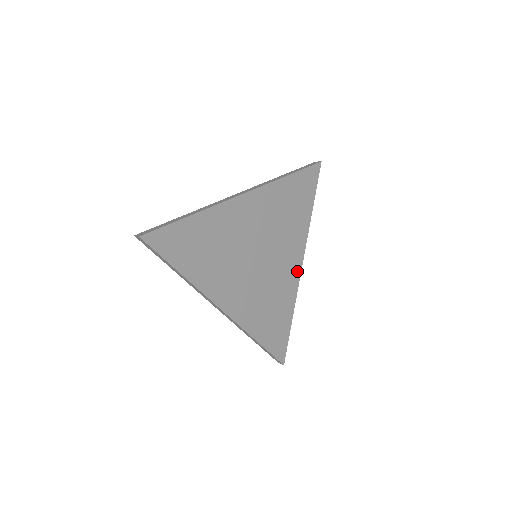
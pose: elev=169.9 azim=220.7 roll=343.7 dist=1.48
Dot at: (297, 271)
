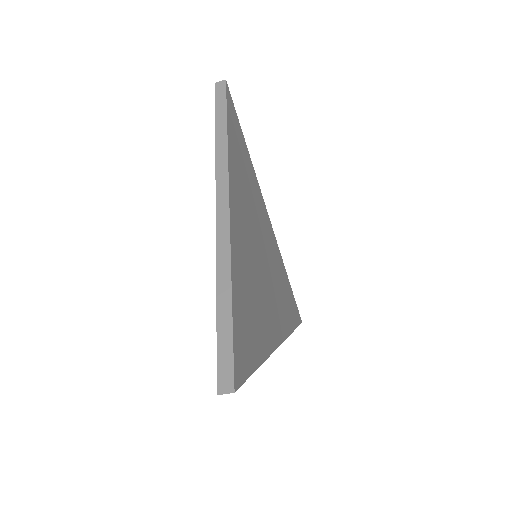
Dot at: (275, 338)
